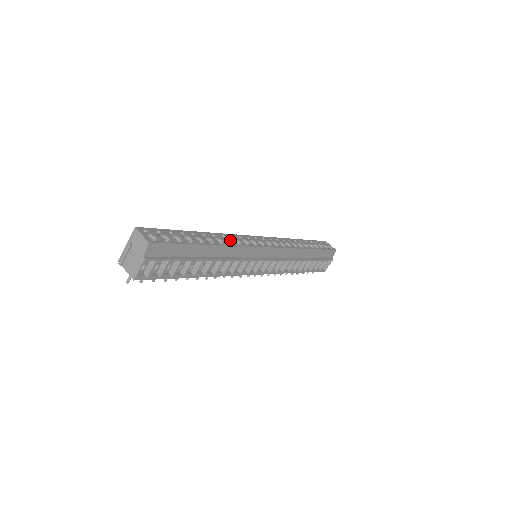
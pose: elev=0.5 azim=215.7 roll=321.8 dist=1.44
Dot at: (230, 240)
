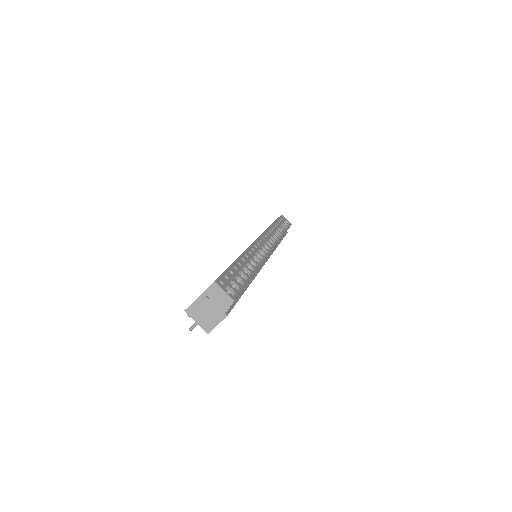
Dot at: (256, 256)
